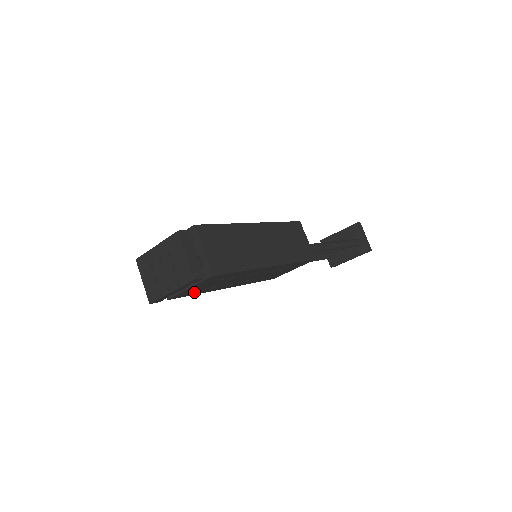
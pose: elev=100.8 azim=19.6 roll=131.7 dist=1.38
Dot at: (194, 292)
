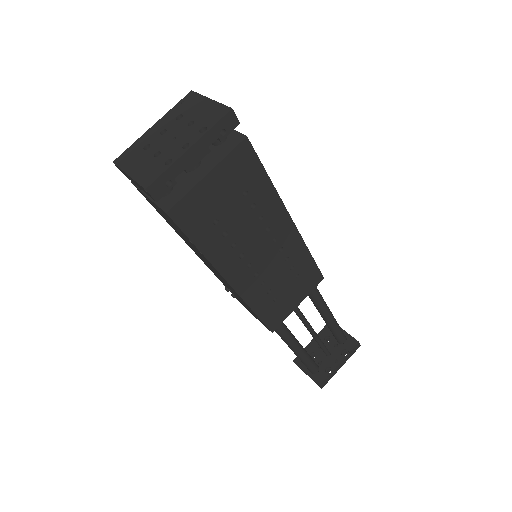
Dot at: (201, 225)
